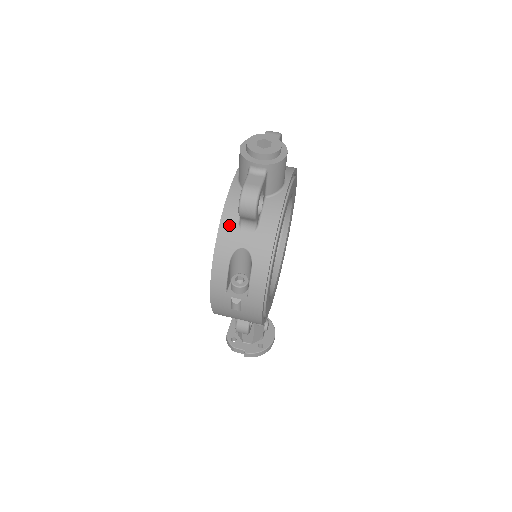
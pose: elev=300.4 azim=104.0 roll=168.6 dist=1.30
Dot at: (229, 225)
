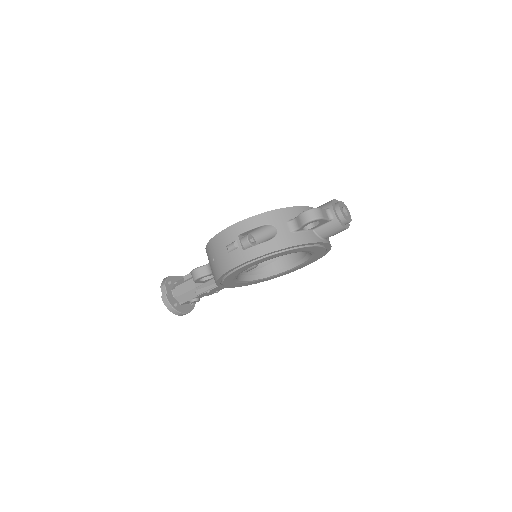
Dot at: (286, 214)
